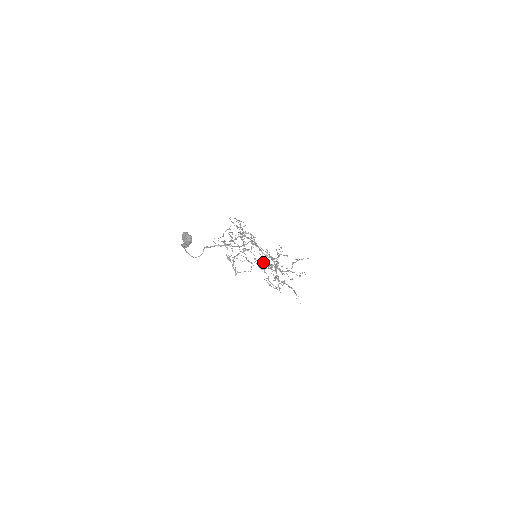
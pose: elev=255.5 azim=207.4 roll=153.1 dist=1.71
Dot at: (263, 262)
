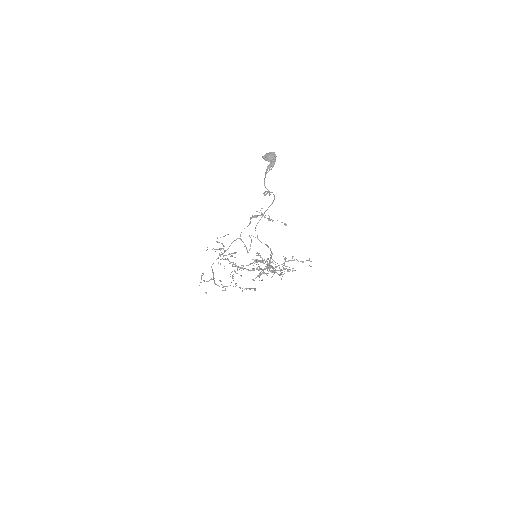
Dot at: occluded
